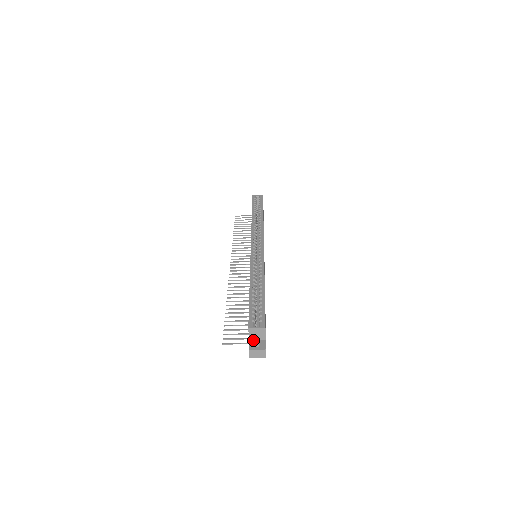
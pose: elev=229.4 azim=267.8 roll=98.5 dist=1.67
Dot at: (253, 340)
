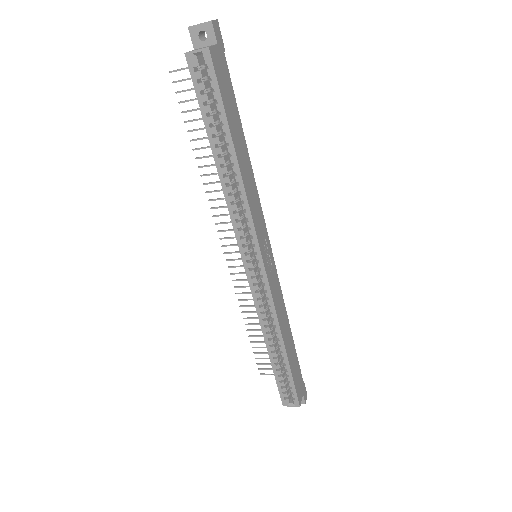
Dot at: occluded
